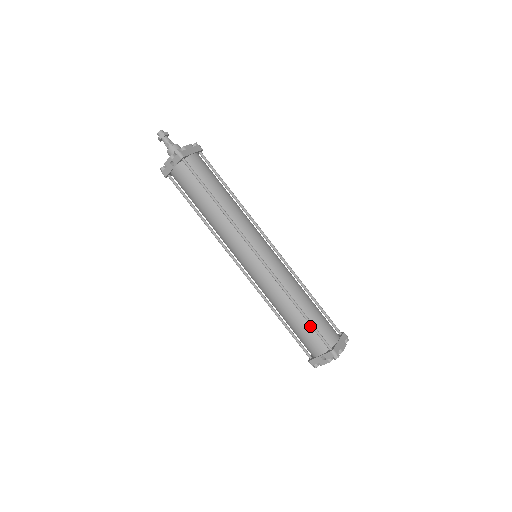
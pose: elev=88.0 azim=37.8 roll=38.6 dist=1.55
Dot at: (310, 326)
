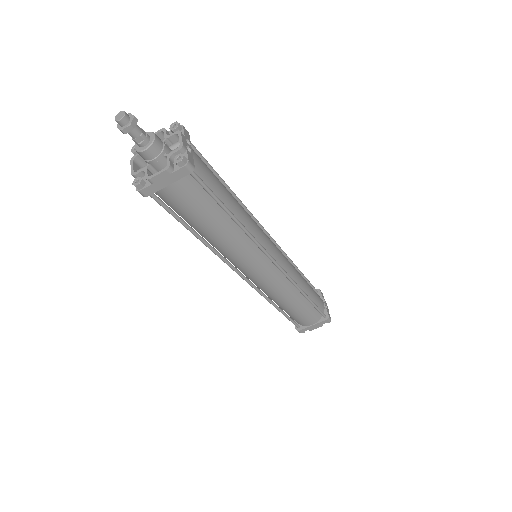
Dot at: (287, 313)
